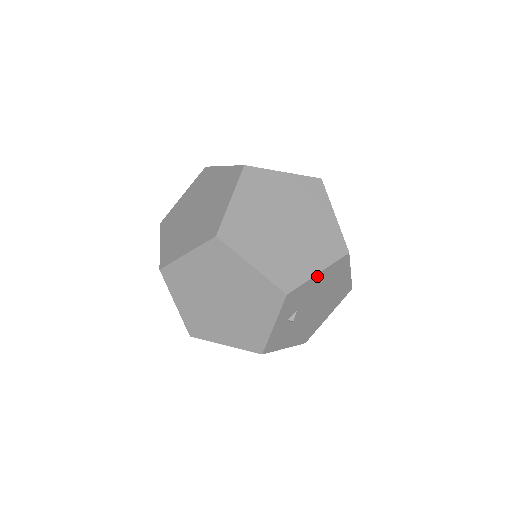
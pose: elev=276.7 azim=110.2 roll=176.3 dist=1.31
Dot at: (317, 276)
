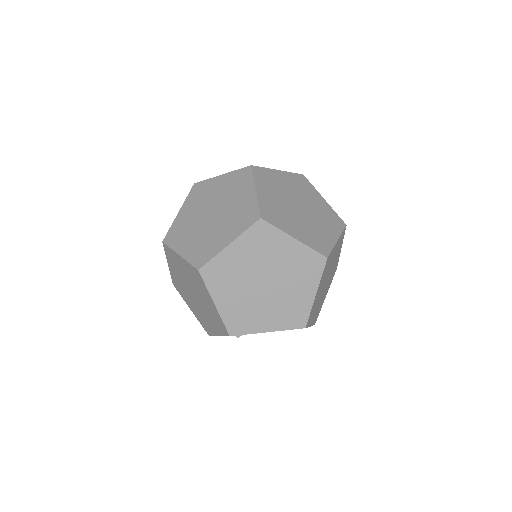
Dot at: occluded
